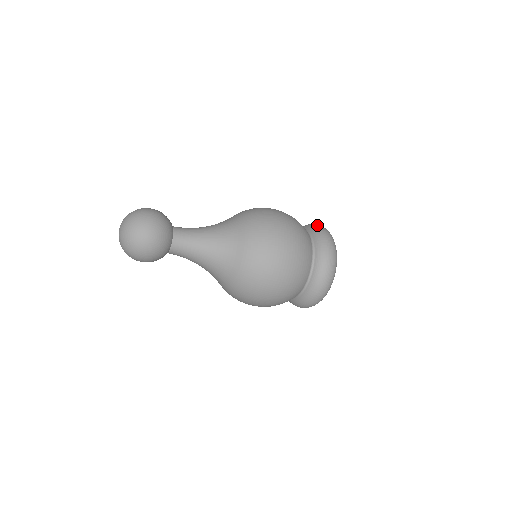
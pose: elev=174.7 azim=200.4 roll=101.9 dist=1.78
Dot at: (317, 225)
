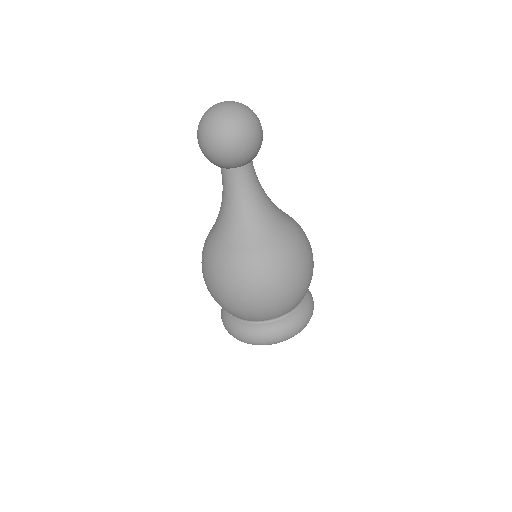
Dot at: occluded
